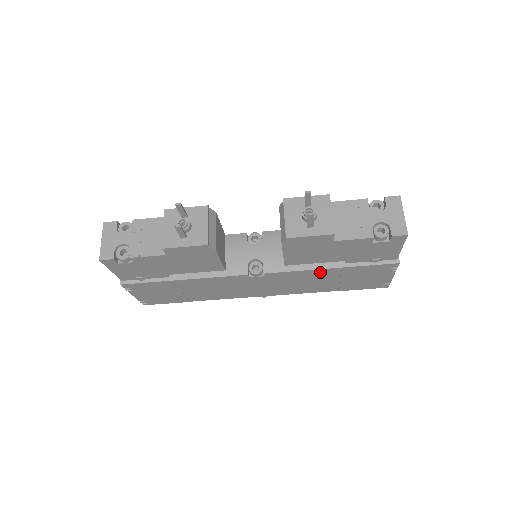
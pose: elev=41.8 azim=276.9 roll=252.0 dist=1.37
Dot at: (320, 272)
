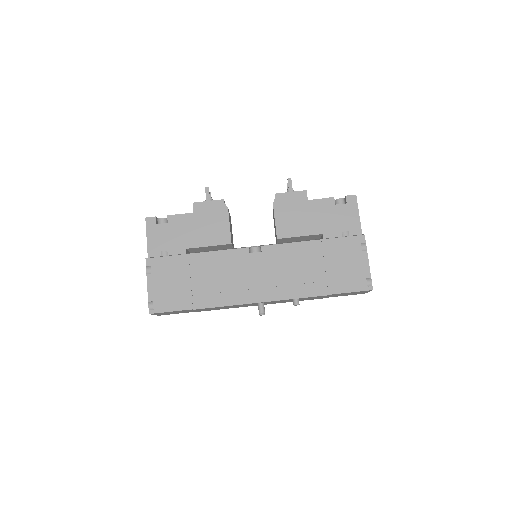
Dot at: (305, 248)
